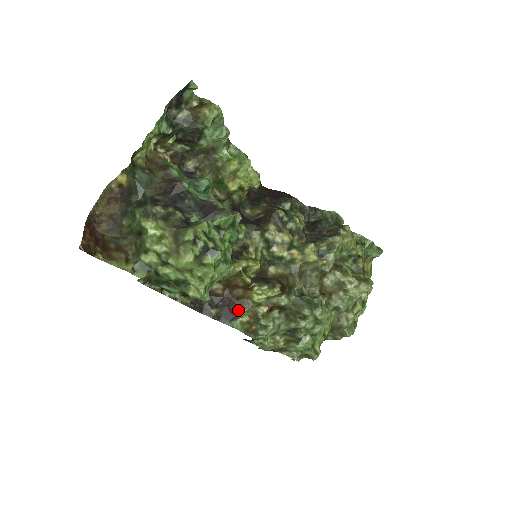
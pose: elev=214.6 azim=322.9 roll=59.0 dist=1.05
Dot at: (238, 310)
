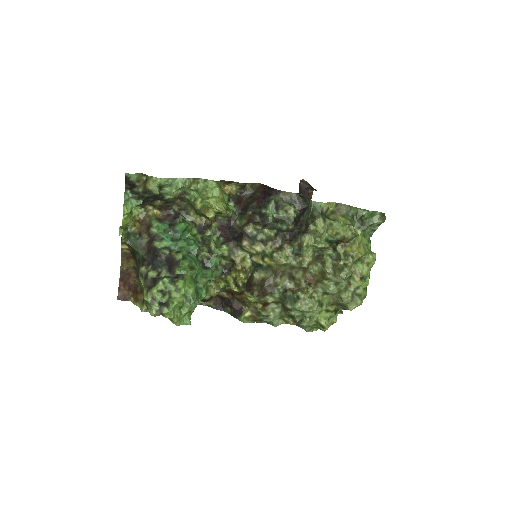
Dot at: (243, 307)
